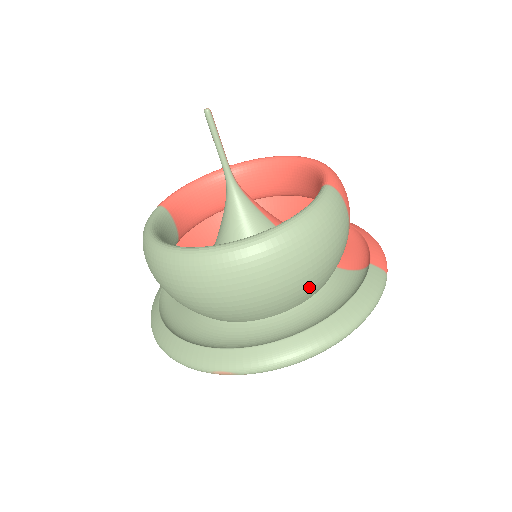
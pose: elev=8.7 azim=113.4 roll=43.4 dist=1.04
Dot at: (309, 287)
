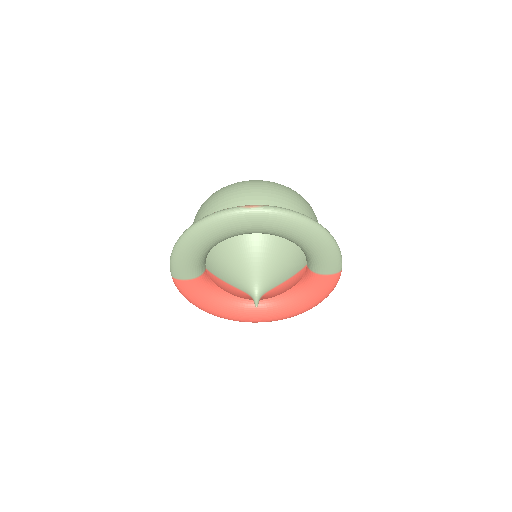
Dot at: occluded
